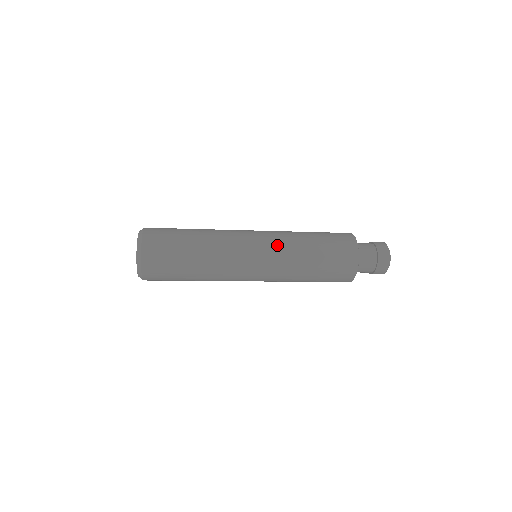
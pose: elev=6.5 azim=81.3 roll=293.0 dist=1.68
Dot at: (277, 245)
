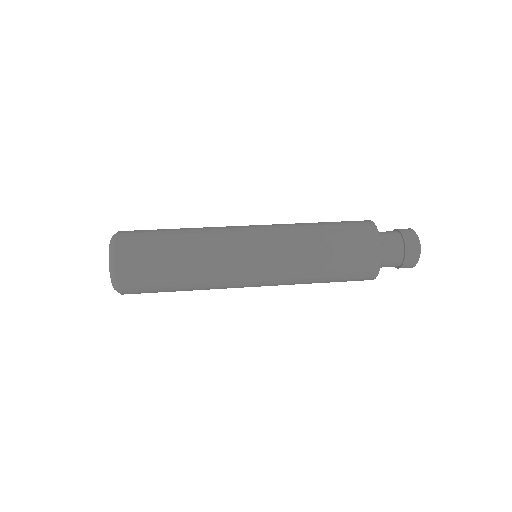
Dot at: (279, 238)
